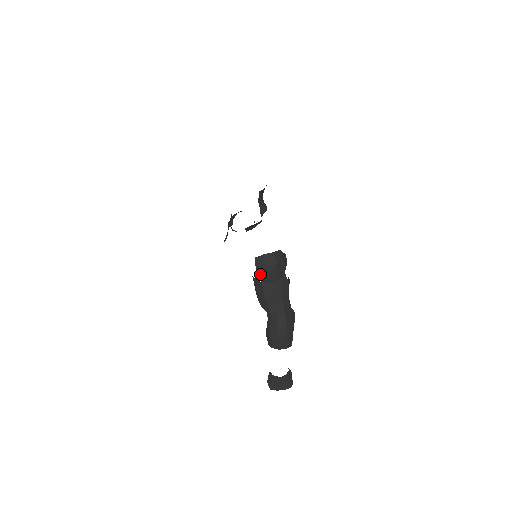
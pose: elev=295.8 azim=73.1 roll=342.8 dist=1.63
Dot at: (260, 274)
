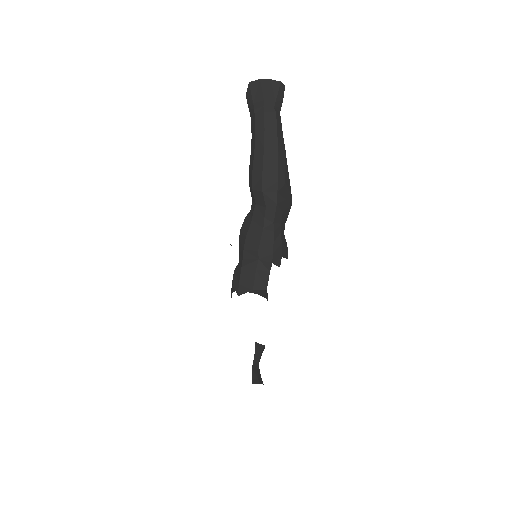
Dot at: occluded
